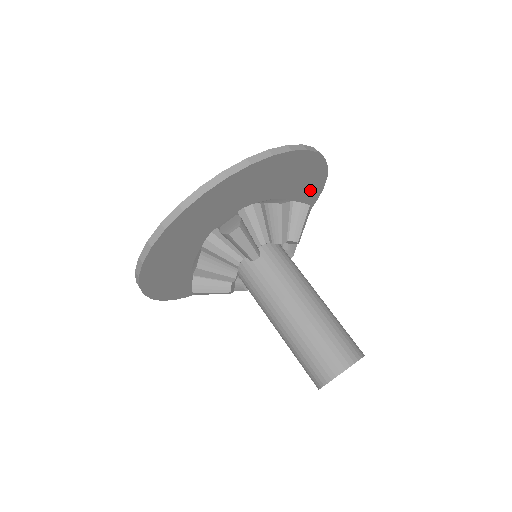
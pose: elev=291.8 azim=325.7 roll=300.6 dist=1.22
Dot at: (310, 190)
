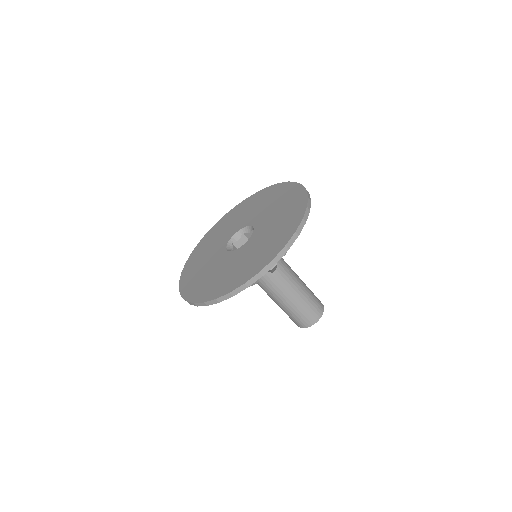
Dot at: occluded
